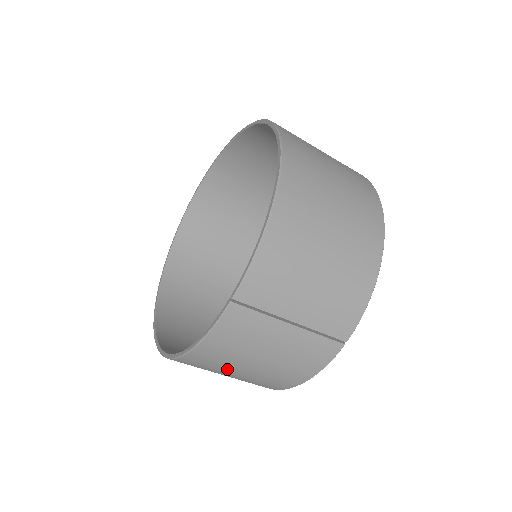
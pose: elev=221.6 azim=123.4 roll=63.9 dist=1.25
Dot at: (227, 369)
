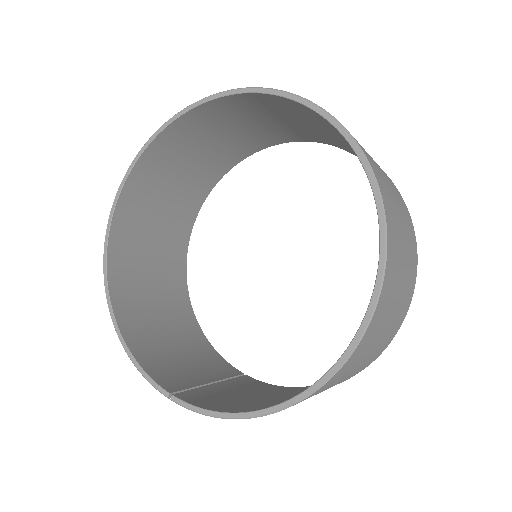
Dot at: (150, 327)
